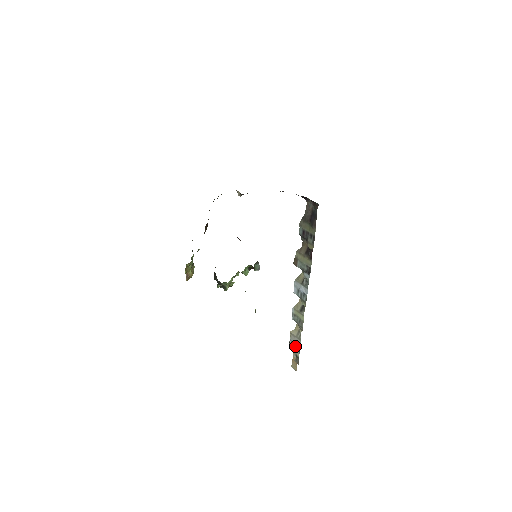
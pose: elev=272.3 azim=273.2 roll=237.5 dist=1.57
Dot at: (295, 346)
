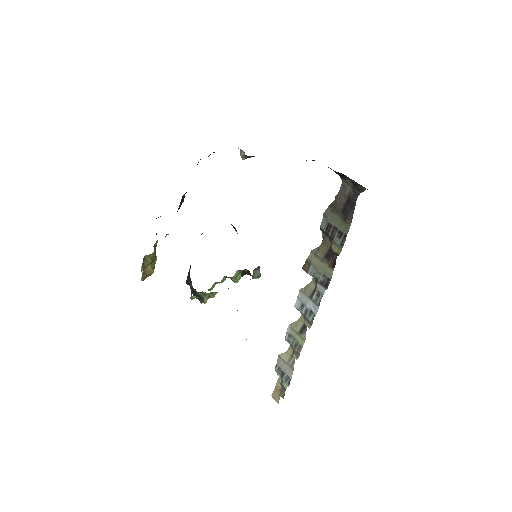
Dot at: (283, 375)
